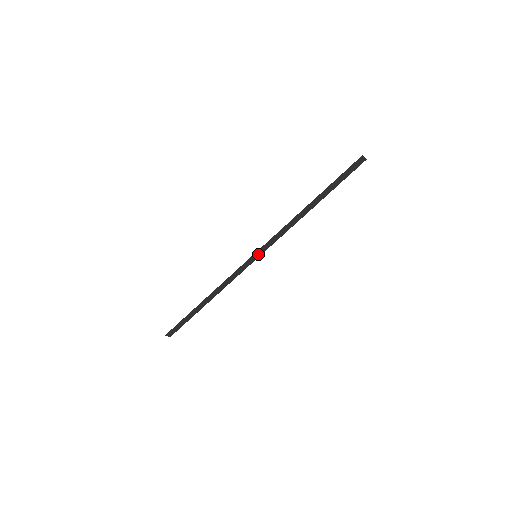
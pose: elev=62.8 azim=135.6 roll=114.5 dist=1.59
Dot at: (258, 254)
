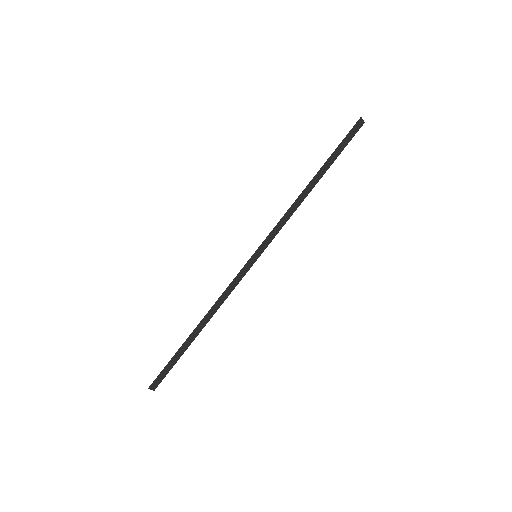
Dot at: (258, 253)
